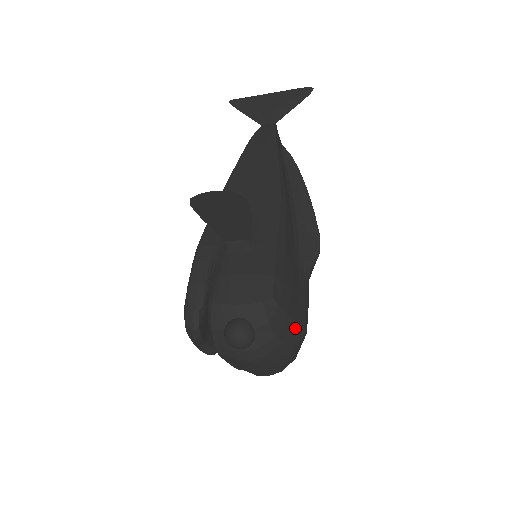
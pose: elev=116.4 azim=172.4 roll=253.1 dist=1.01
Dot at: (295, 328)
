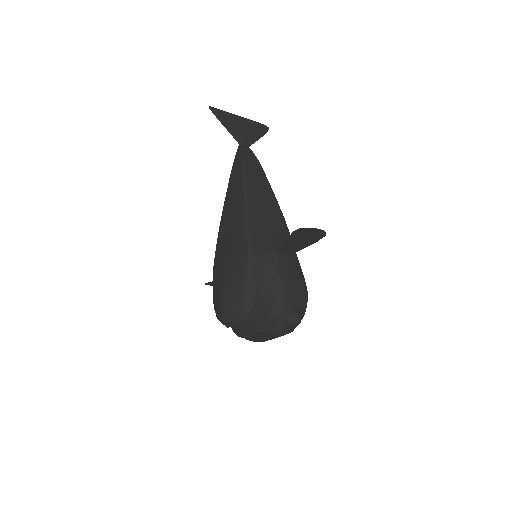
Dot at: occluded
